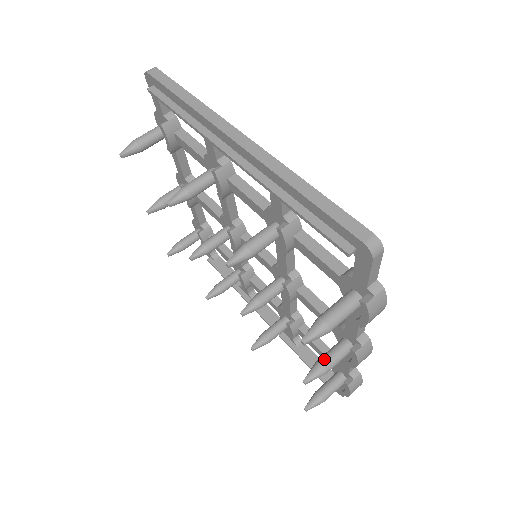
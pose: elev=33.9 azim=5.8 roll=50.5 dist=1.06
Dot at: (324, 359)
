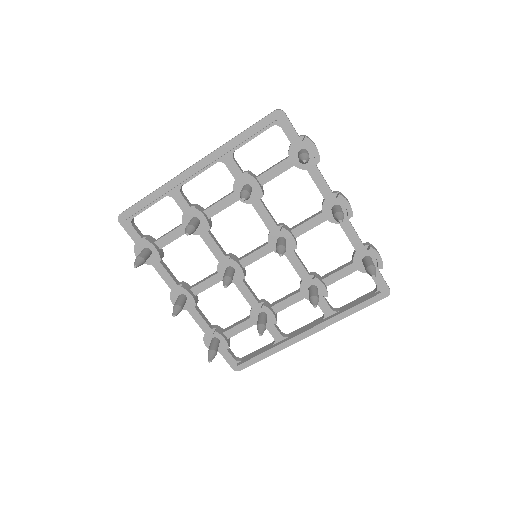
Dot at: (334, 212)
